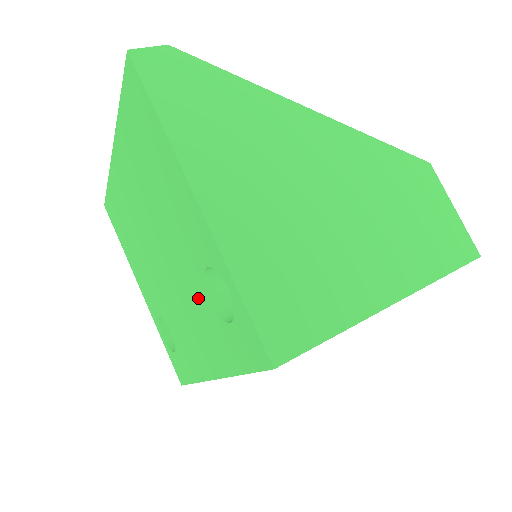
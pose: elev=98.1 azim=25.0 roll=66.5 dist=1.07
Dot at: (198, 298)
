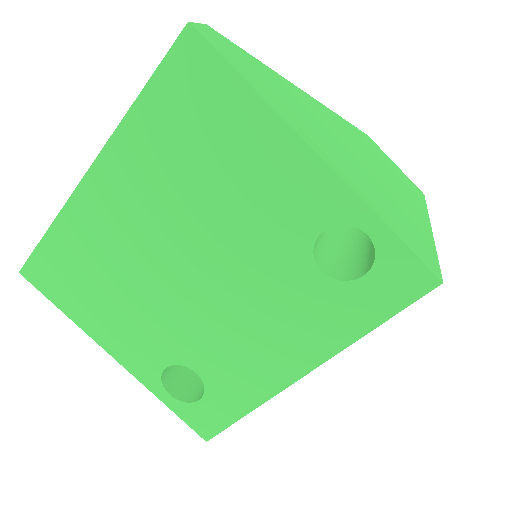
Dot at: (292, 282)
